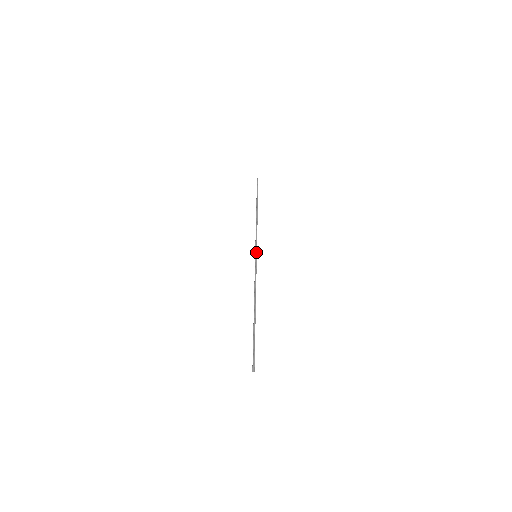
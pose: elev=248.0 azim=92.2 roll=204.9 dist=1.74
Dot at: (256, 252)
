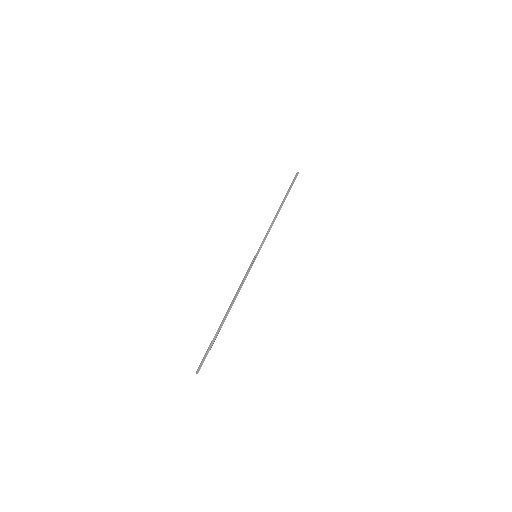
Dot at: occluded
